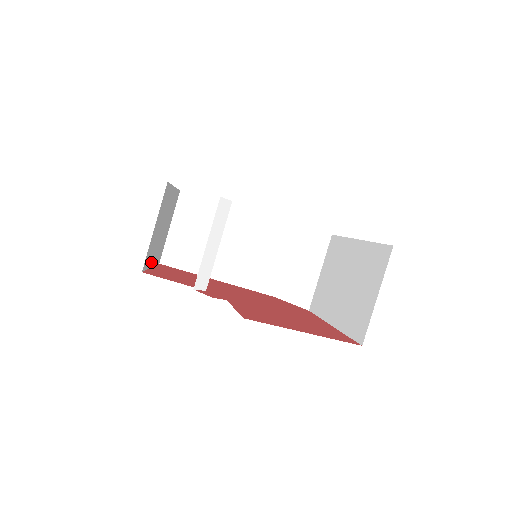
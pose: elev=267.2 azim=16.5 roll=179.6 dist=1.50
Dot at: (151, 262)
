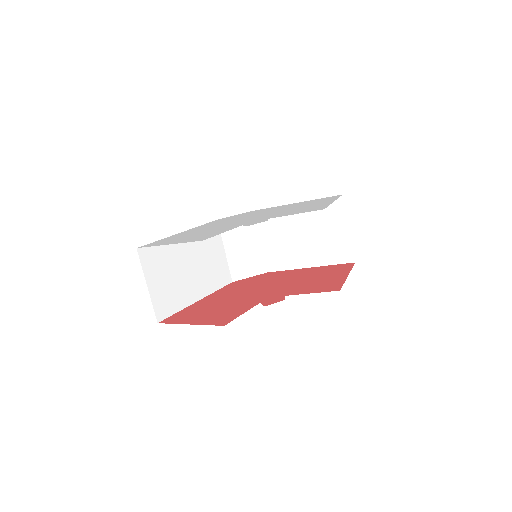
Dot at: occluded
